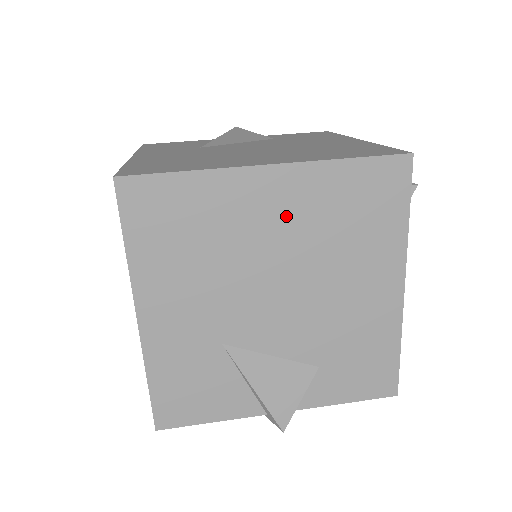
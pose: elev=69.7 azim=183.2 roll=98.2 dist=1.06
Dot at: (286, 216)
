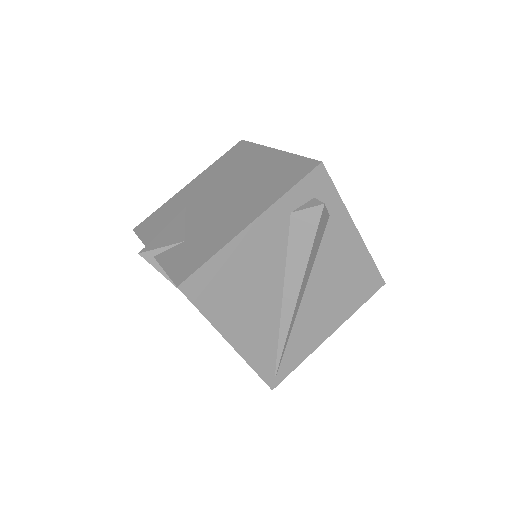
Dot at: (258, 168)
